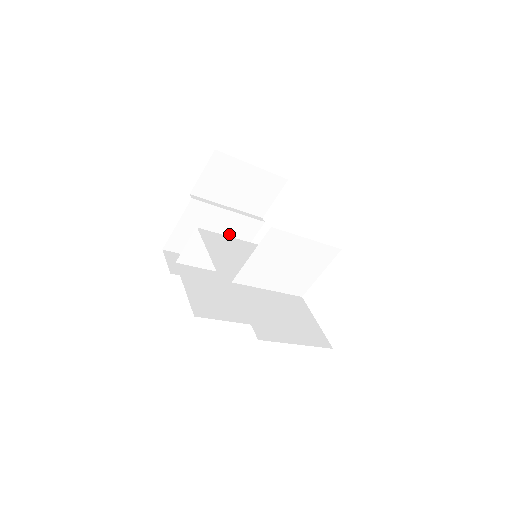
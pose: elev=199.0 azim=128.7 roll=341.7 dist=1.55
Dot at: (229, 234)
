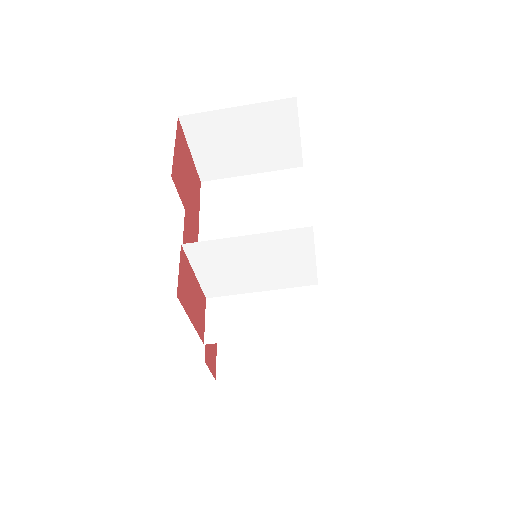
Dot at: occluded
